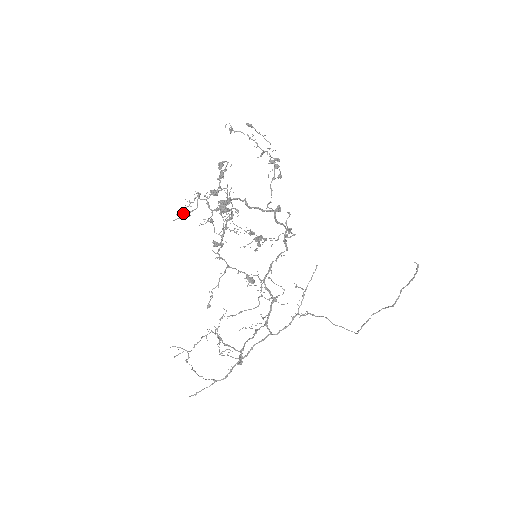
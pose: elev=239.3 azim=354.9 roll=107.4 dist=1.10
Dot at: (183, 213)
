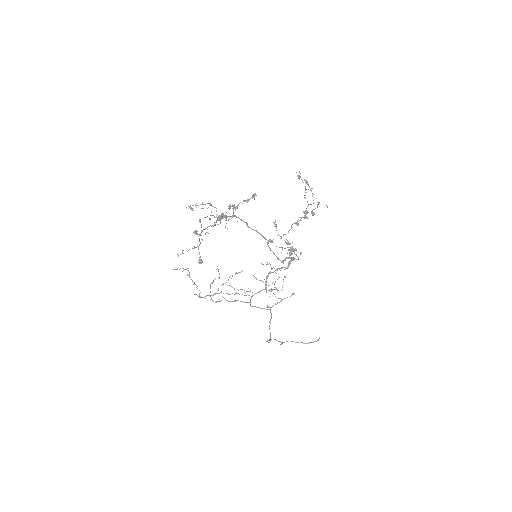
Dot at: (190, 207)
